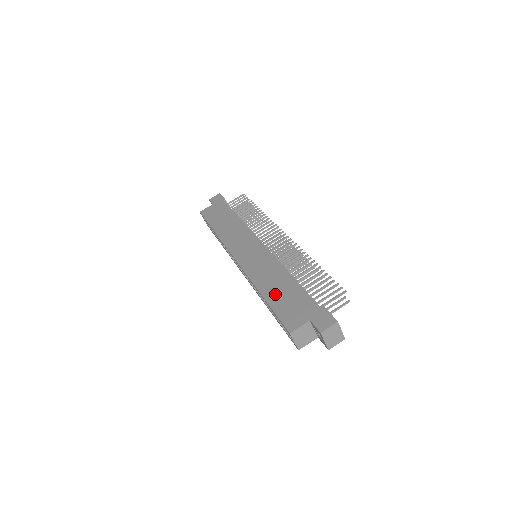
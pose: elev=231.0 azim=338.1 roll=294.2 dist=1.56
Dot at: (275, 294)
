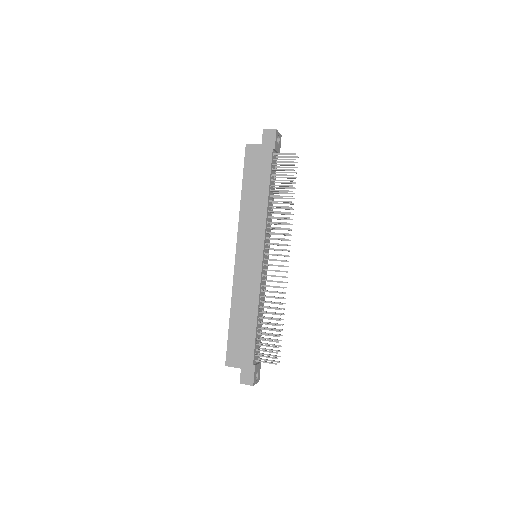
Dot at: (237, 325)
